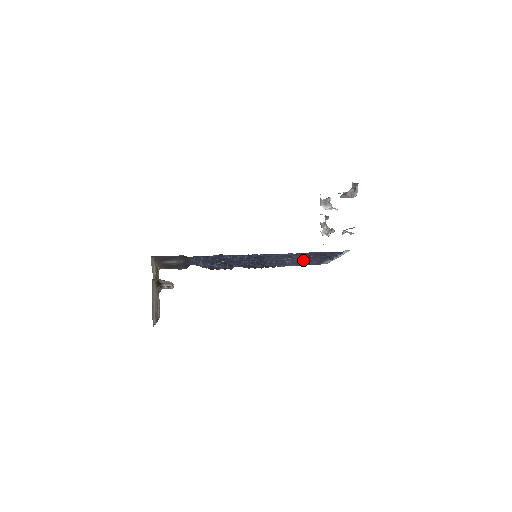
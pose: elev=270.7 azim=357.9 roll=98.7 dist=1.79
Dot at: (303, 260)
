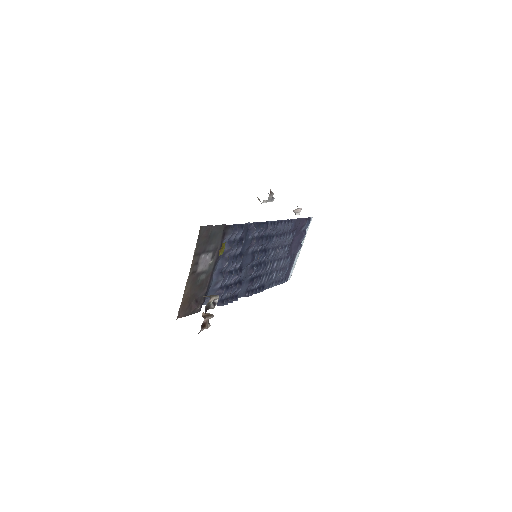
Dot at: (284, 257)
